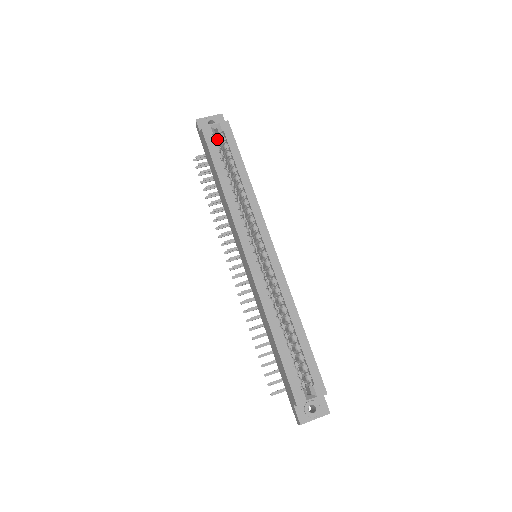
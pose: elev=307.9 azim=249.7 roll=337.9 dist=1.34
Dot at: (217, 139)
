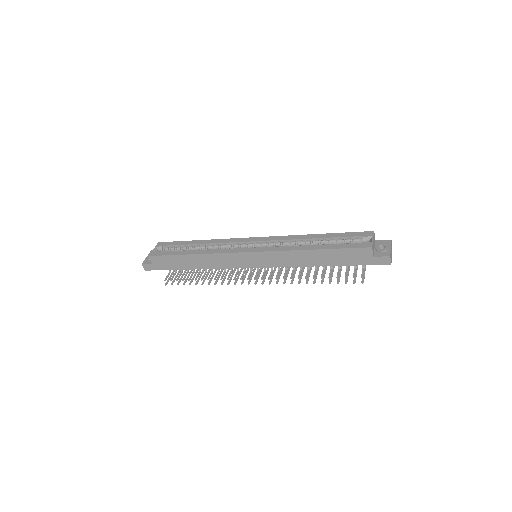
Dot at: occluded
